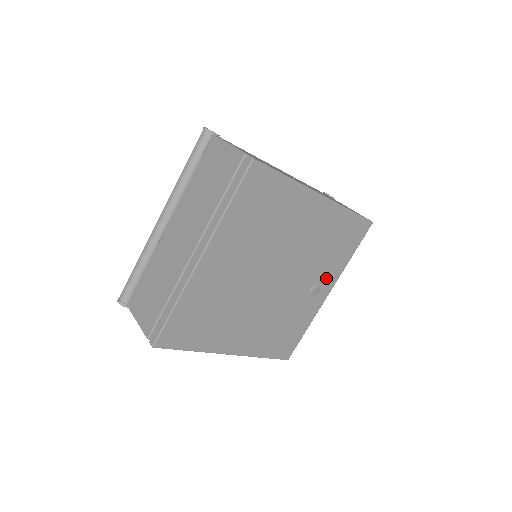
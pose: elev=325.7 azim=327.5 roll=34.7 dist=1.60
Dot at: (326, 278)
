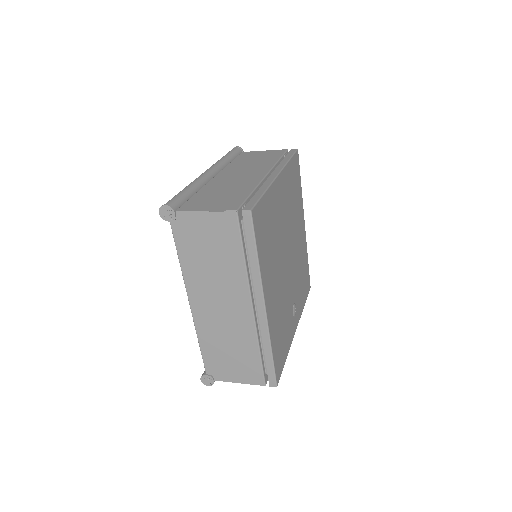
Dot at: (297, 307)
